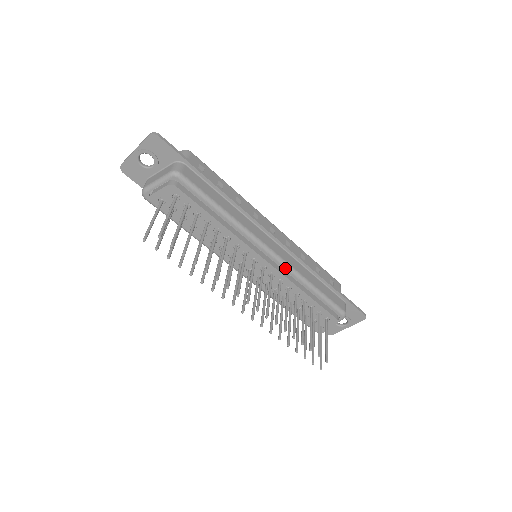
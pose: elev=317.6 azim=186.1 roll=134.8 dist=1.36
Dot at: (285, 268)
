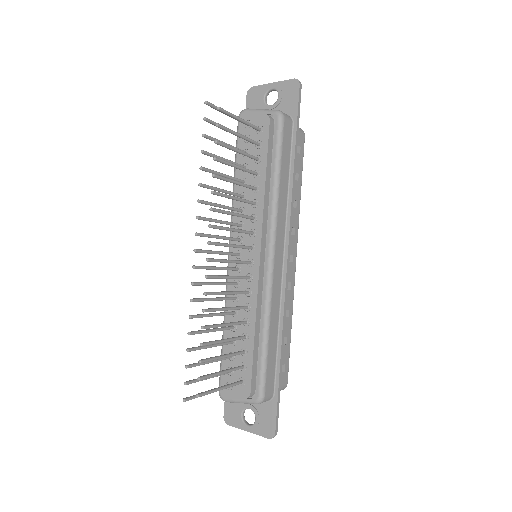
Dot at: (266, 285)
